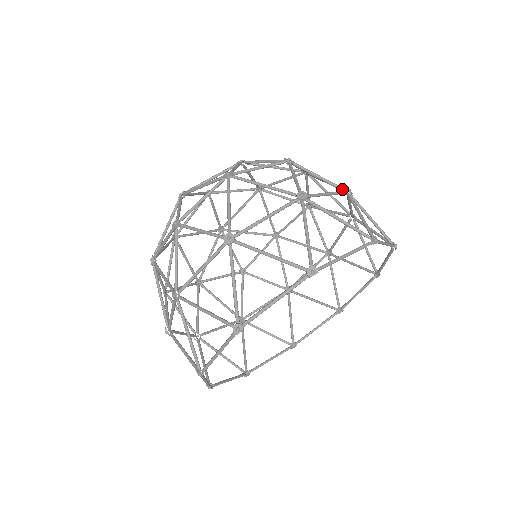
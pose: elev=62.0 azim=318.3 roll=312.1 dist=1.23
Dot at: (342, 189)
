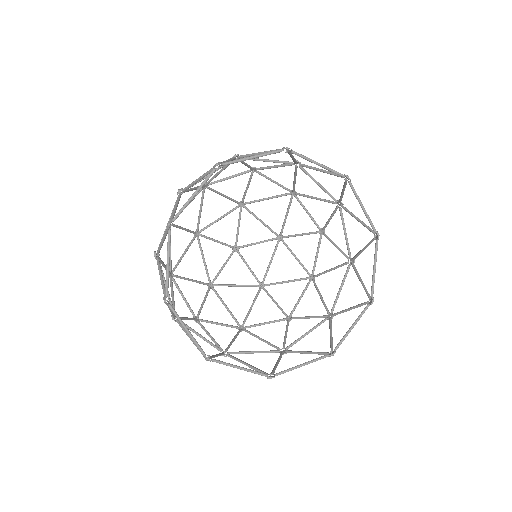
Dot at: (292, 164)
